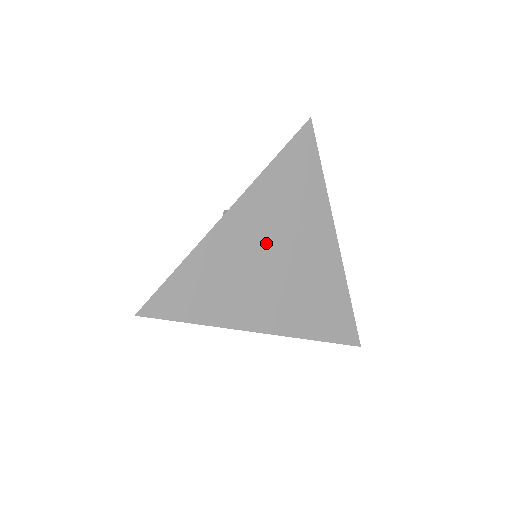
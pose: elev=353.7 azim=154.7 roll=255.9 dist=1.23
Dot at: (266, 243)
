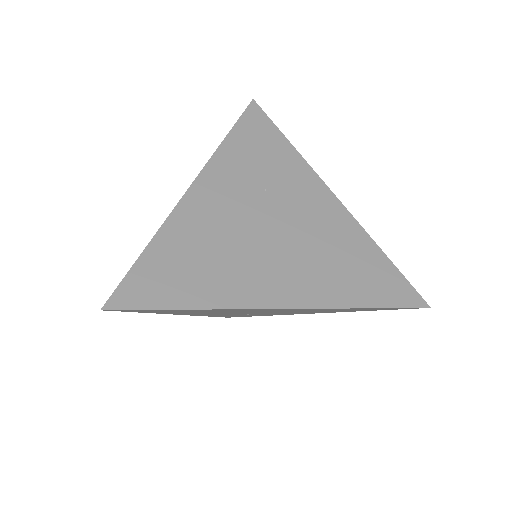
Dot at: (247, 210)
